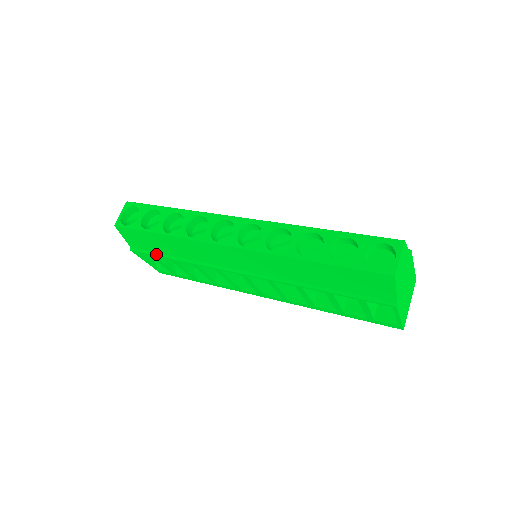
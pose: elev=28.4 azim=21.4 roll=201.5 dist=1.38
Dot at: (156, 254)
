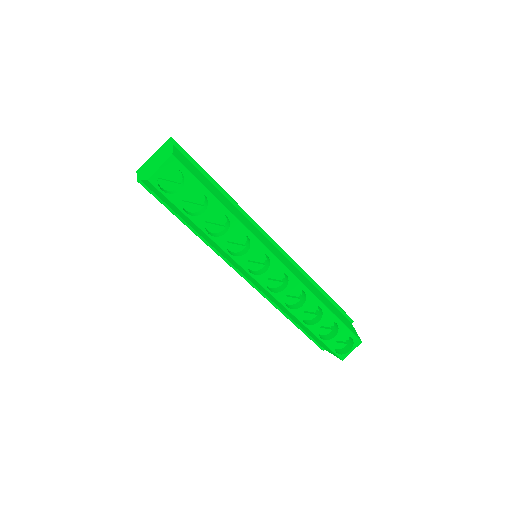
Dot at: (169, 209)
